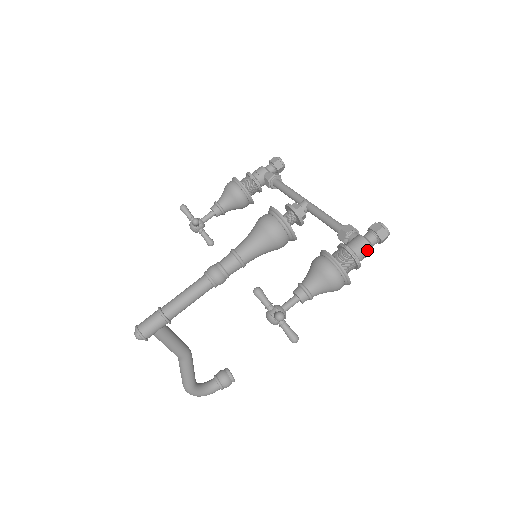
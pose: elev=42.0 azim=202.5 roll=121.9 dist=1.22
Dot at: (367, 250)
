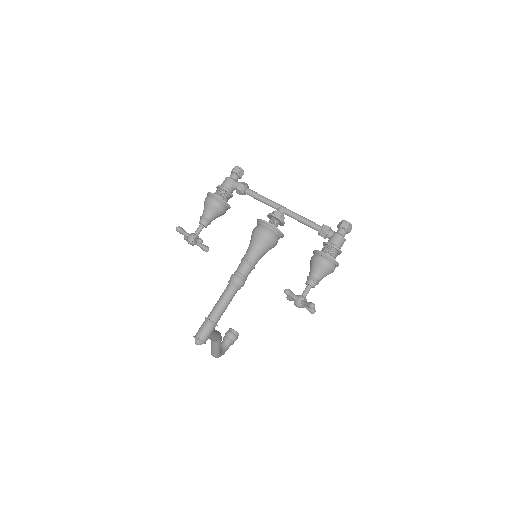
Dot at: (343, 242)
